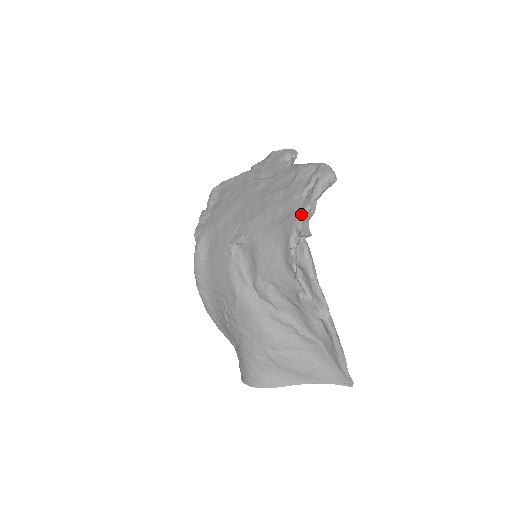
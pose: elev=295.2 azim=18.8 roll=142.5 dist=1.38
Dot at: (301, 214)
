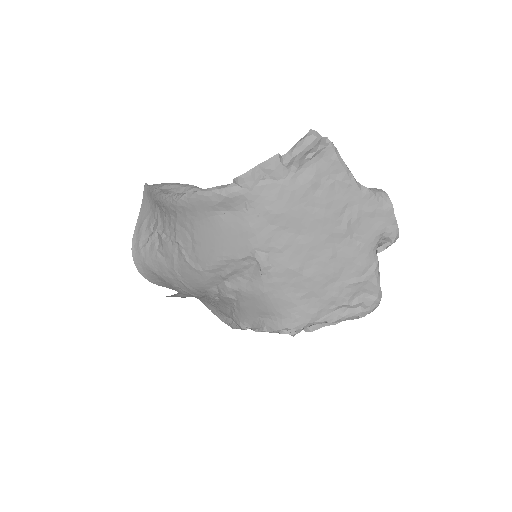
Dot at: (316, 322)
